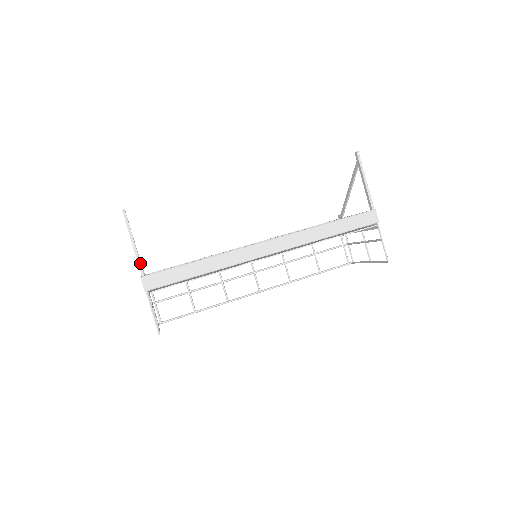
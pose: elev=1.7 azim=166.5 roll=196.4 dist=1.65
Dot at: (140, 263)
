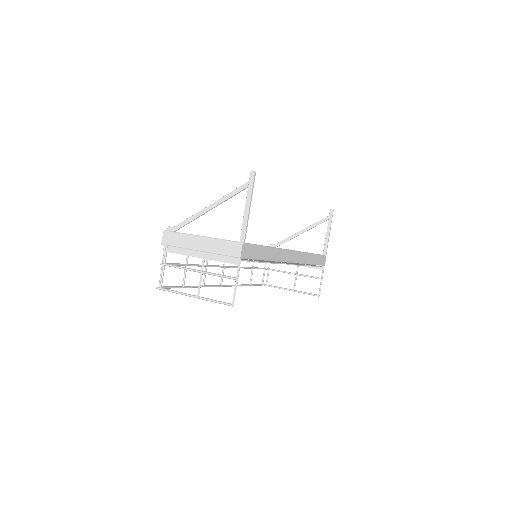
Dot at: occluded
